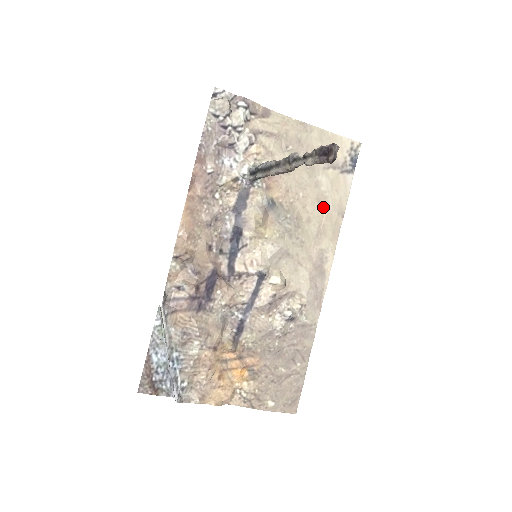
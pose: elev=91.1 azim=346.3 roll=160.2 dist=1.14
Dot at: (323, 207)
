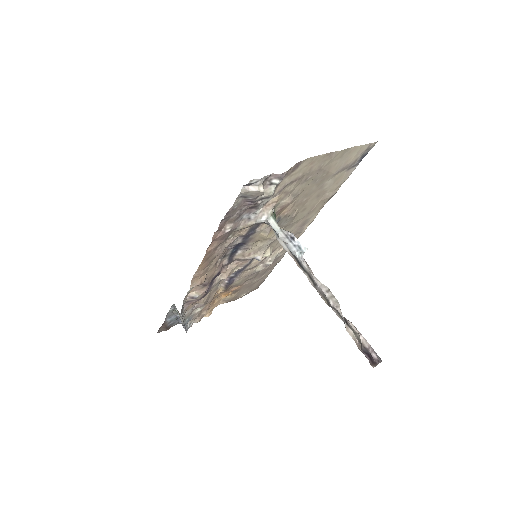
Dot at: (320, 198)
